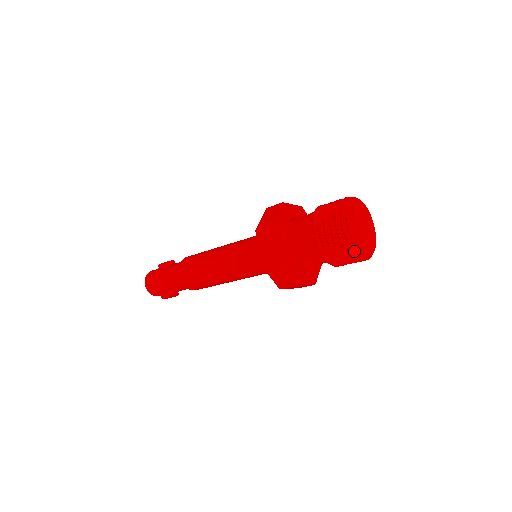
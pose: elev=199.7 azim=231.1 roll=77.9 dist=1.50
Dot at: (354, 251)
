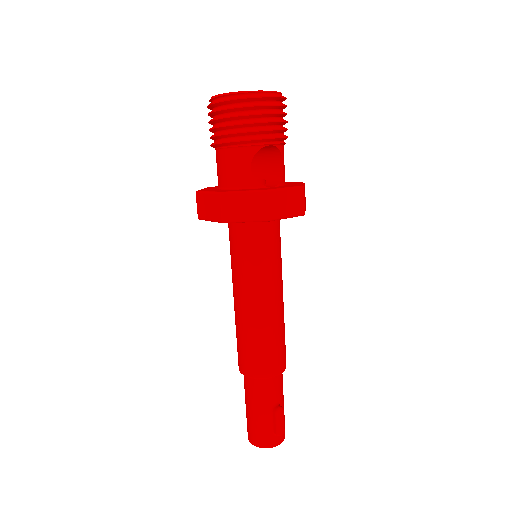
Dot at: (244, 98)
